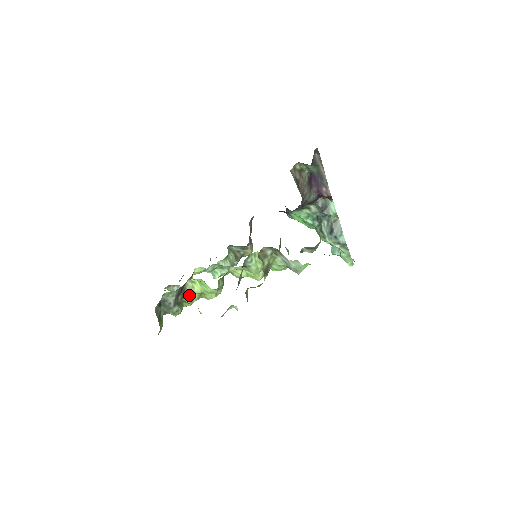
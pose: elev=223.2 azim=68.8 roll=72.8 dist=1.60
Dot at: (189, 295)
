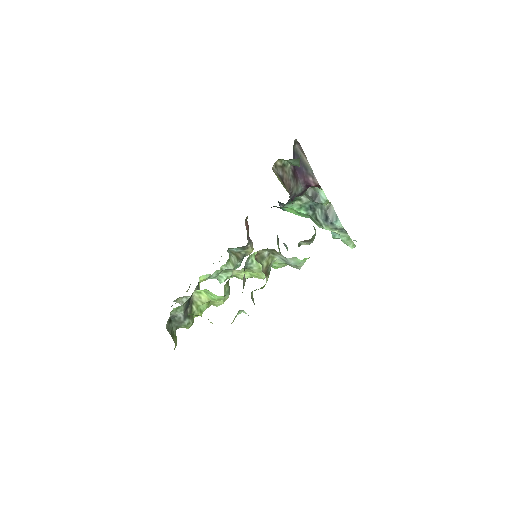
Dot at: (197, 306)
